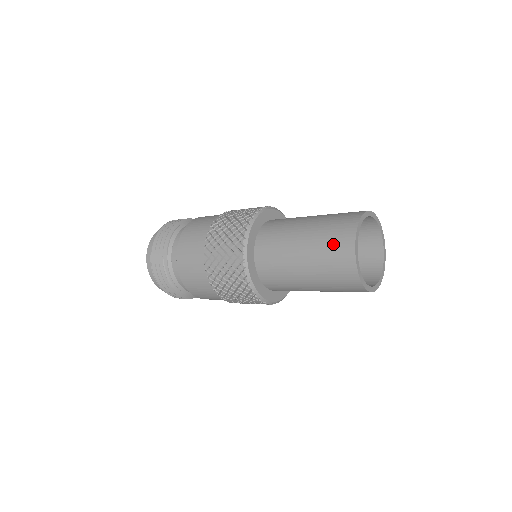
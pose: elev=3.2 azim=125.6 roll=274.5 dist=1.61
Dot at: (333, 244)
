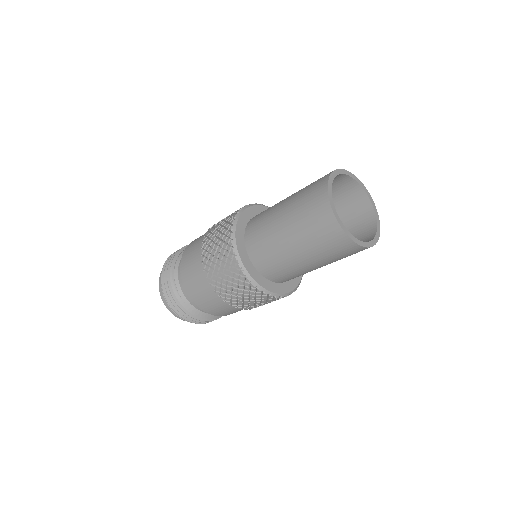
Dot at: (311, 186)
